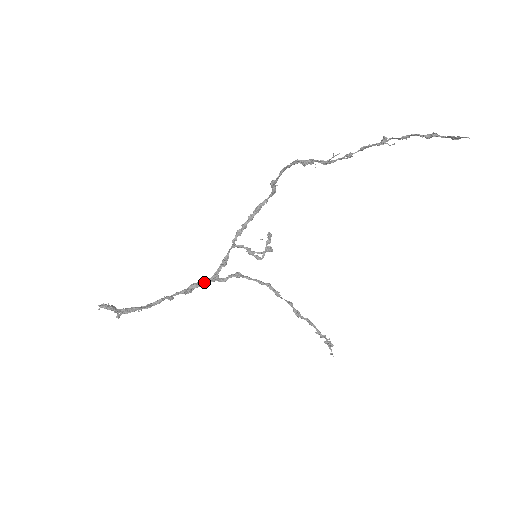
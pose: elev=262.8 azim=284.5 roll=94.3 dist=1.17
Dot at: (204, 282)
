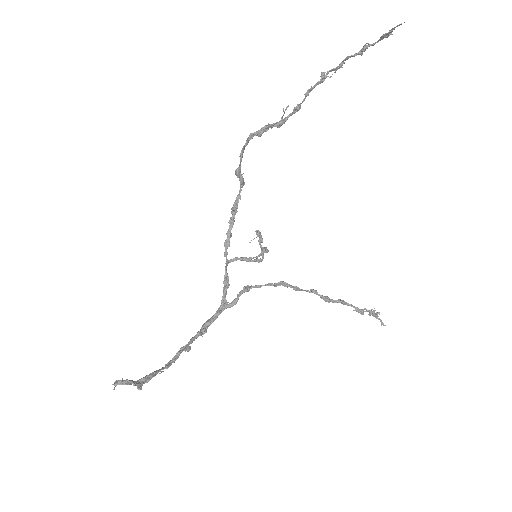
Dot at: (215, 315)
